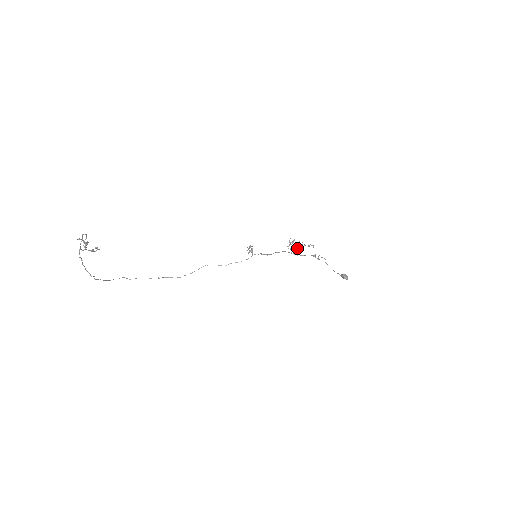
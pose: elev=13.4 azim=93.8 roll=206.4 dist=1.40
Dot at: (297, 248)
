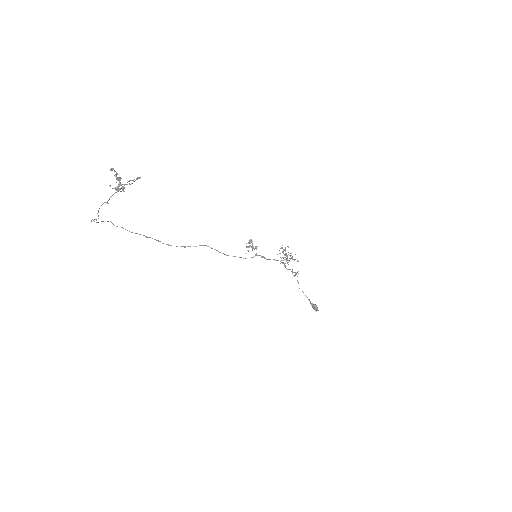
Dot at: (289, 261)
